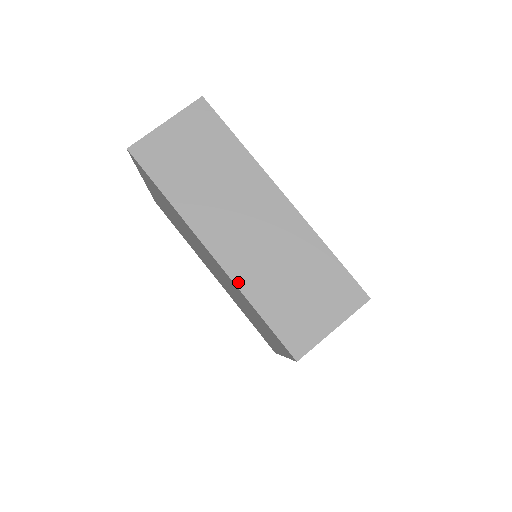
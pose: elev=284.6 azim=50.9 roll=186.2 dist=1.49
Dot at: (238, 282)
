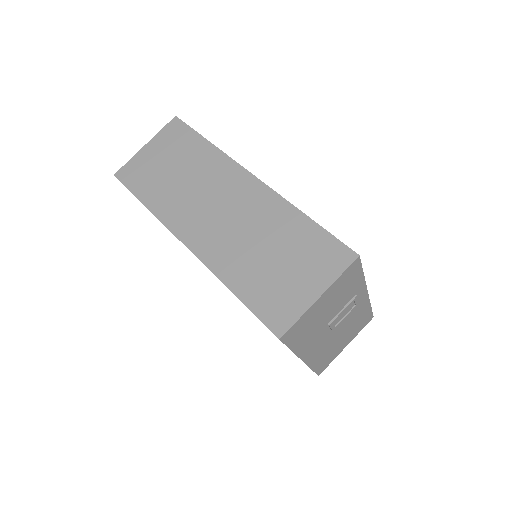
Dot at: (212, 267)
